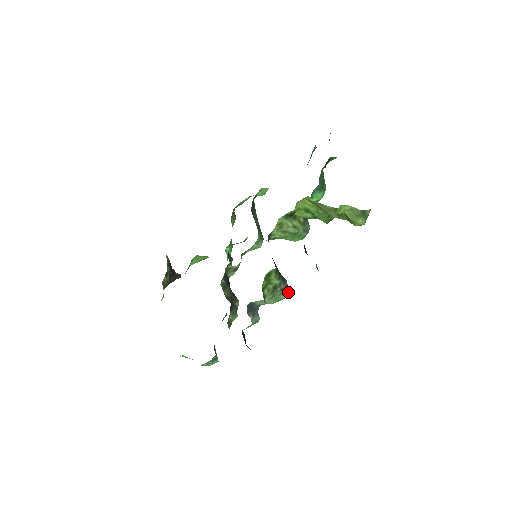
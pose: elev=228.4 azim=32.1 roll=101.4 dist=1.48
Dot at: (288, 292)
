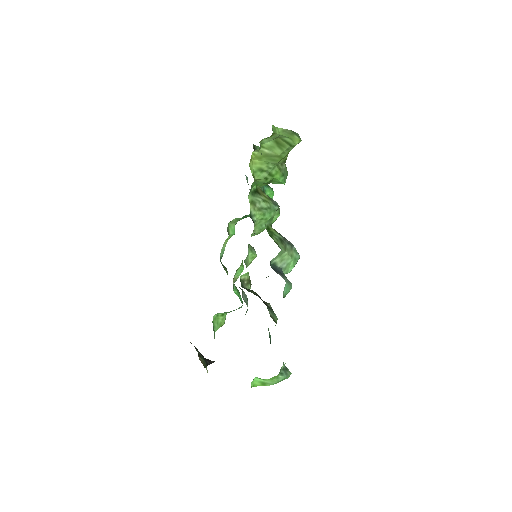
Dot at: (298, 253)
